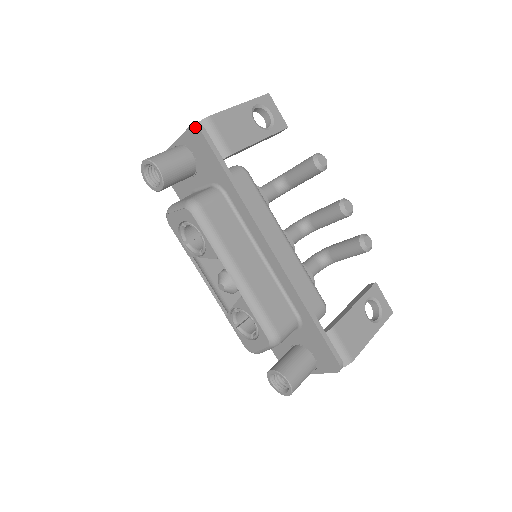
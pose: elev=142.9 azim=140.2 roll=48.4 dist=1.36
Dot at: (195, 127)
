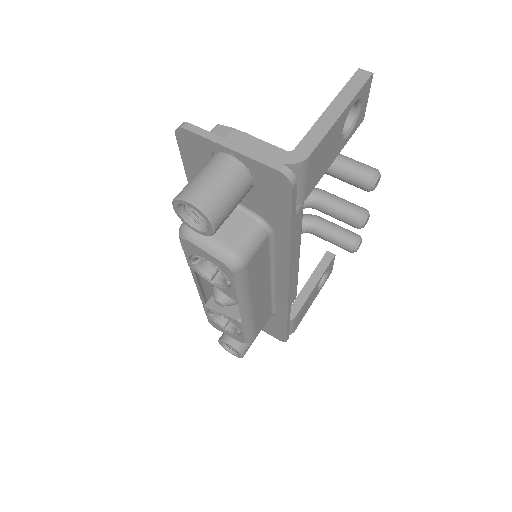
Dot at: (286, 179)
